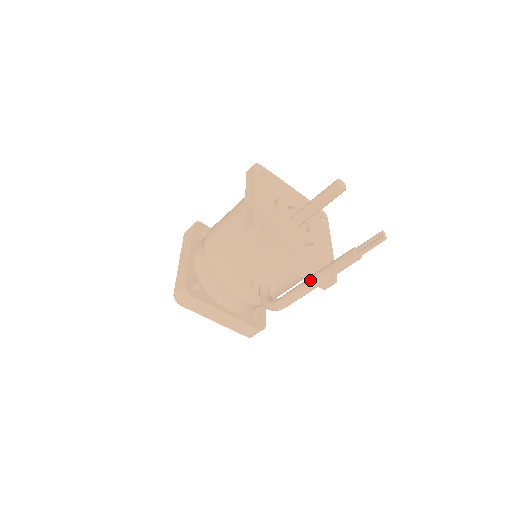
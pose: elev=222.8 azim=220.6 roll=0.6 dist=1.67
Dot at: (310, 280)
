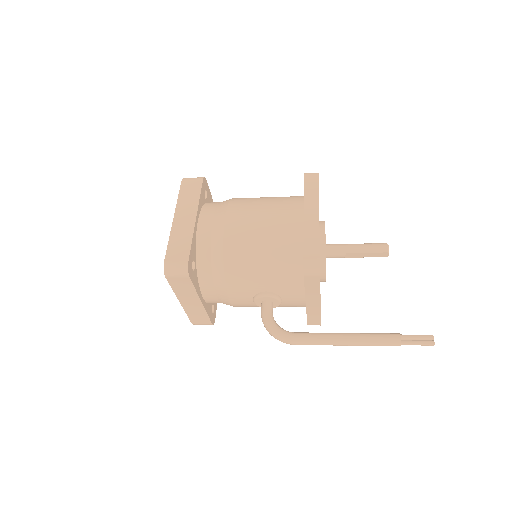
Dot at: (342, 338)
